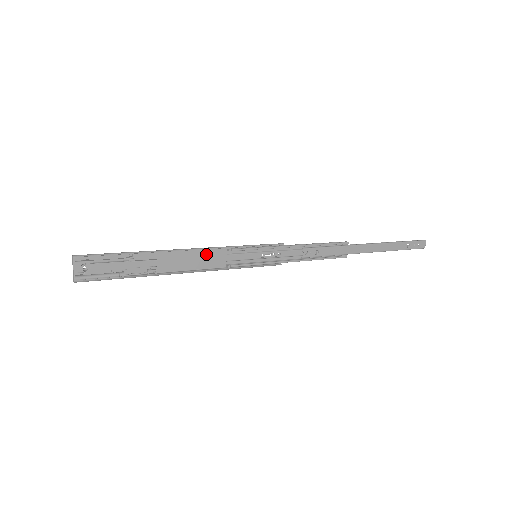
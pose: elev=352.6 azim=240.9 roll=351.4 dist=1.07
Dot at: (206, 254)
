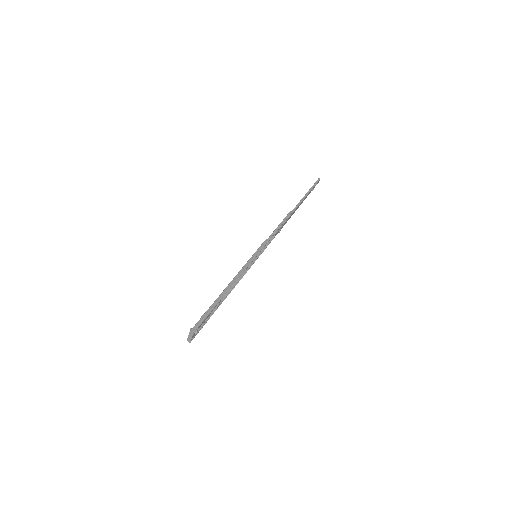
Dot at: occluded
